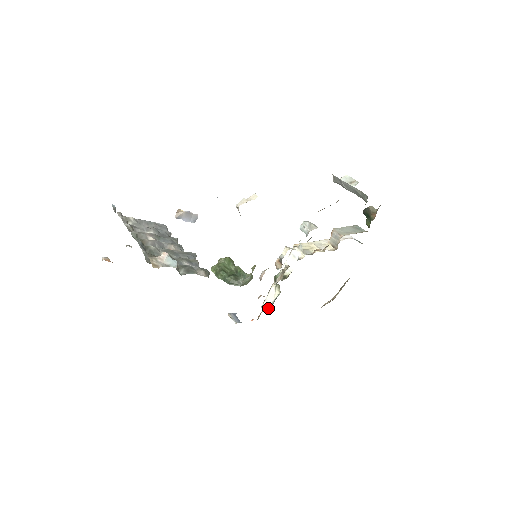
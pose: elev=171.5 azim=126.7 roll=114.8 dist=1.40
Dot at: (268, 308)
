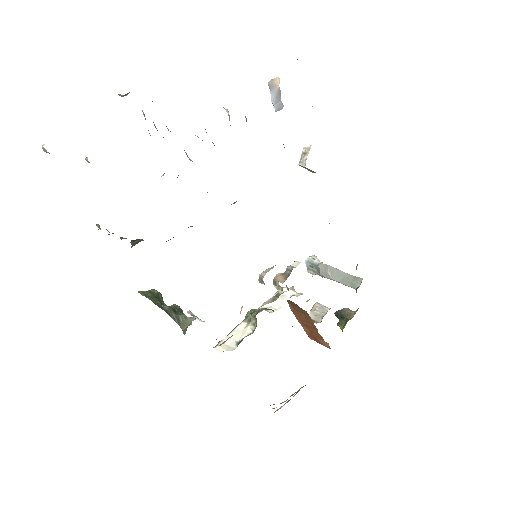
Dot at: (227, 349)
